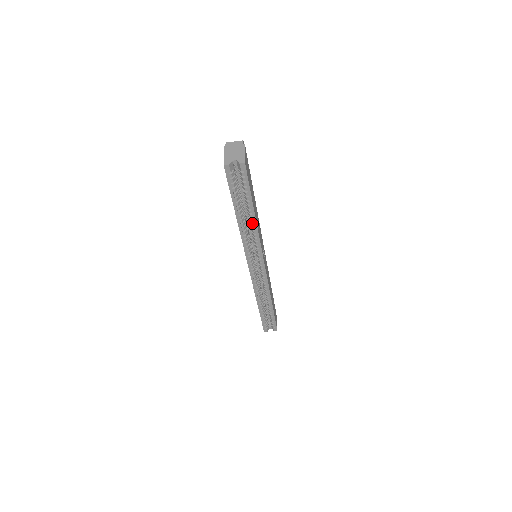
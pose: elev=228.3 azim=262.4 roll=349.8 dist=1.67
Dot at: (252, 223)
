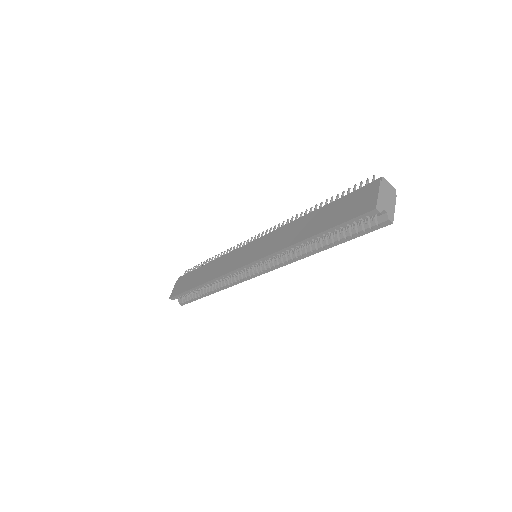
Dot at: (311, 251)
